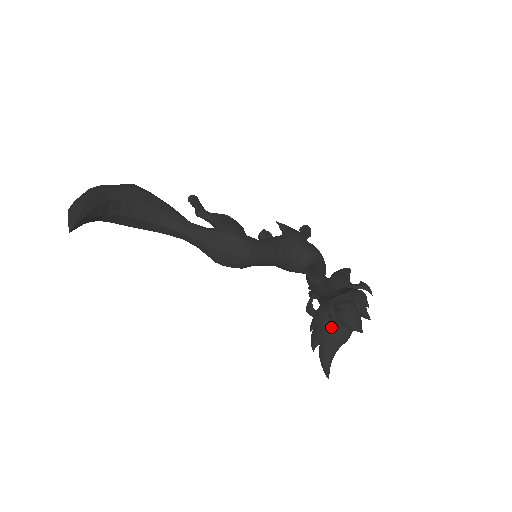
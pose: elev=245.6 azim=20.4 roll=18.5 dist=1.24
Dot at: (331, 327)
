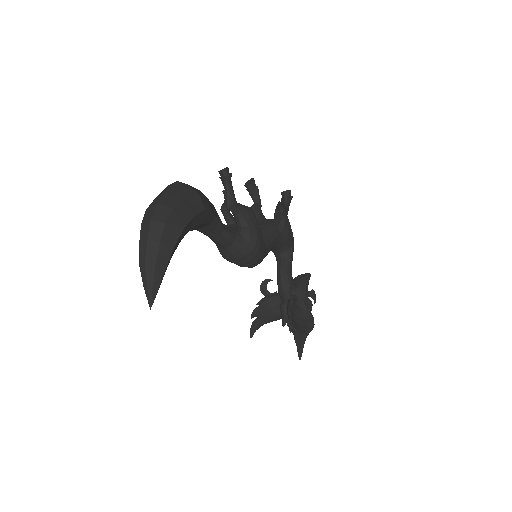
Dot at: (276, 316)
